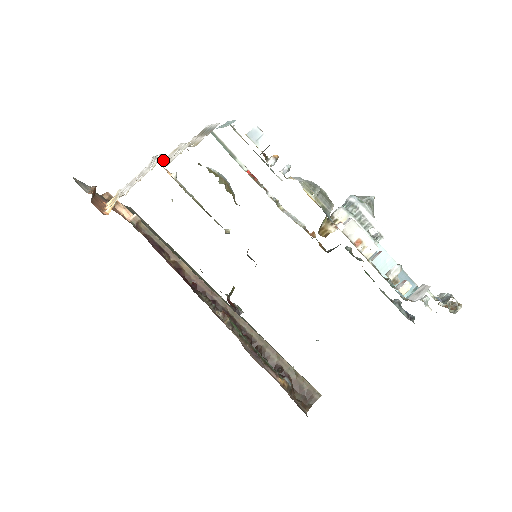
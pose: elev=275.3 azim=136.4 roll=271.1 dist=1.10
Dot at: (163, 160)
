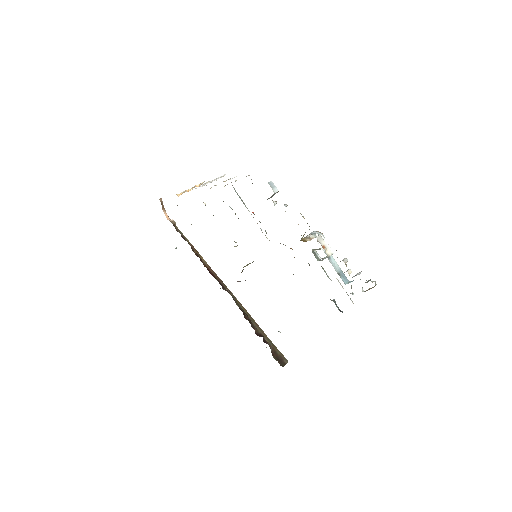
Dot at: occluded
